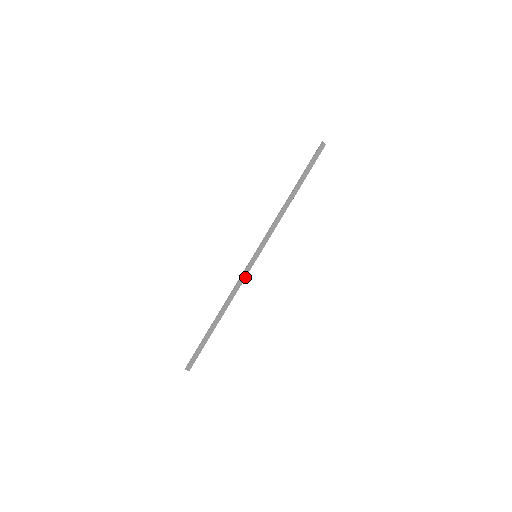
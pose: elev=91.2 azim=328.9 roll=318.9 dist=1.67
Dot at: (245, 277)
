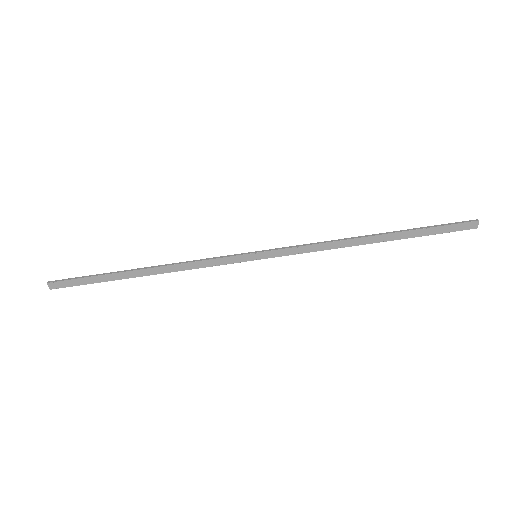
Dot at: (219, 264)
